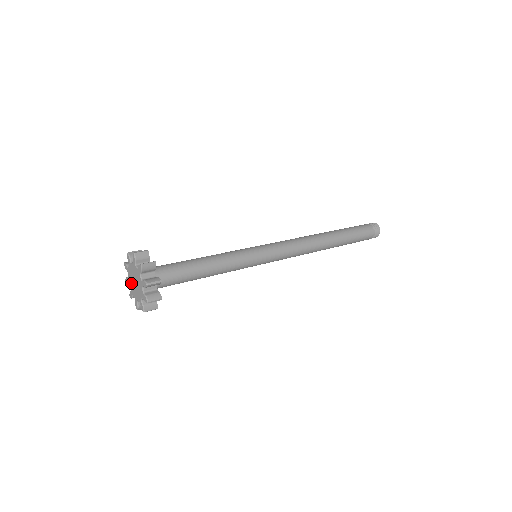
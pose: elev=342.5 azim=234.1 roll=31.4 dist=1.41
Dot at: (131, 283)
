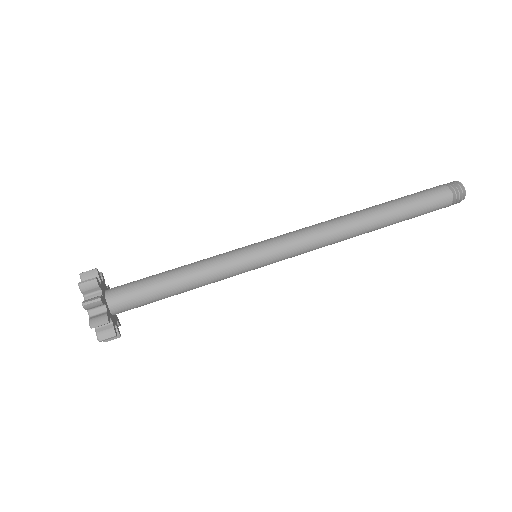
Dot at: occluded
